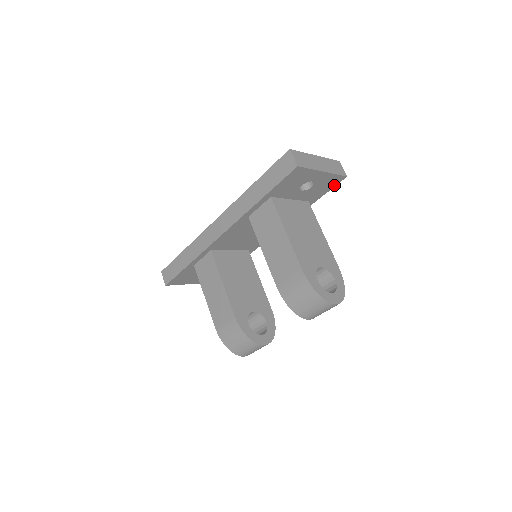
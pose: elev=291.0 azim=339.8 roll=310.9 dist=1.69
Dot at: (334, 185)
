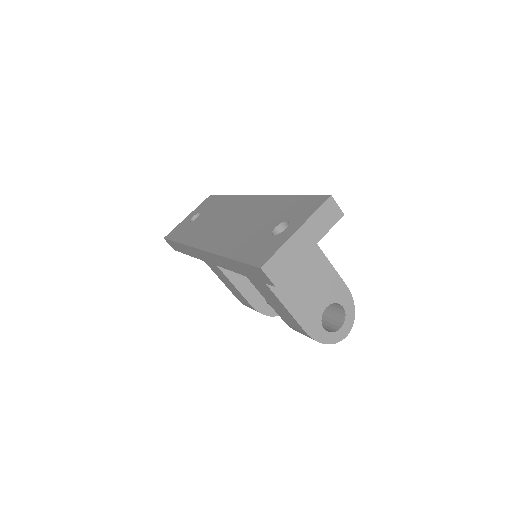
Dot at: occluded
